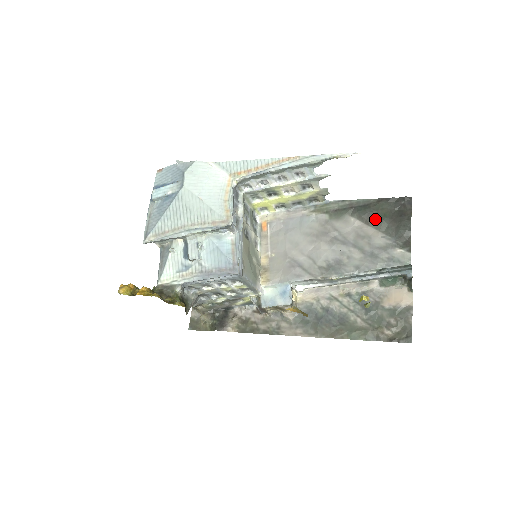
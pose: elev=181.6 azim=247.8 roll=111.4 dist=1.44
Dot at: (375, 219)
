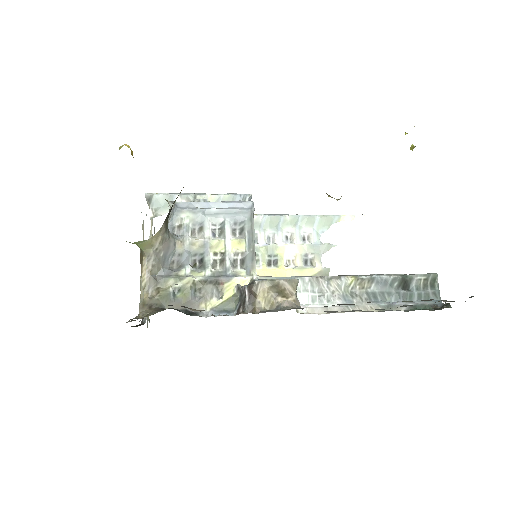
Dot at: occluded
